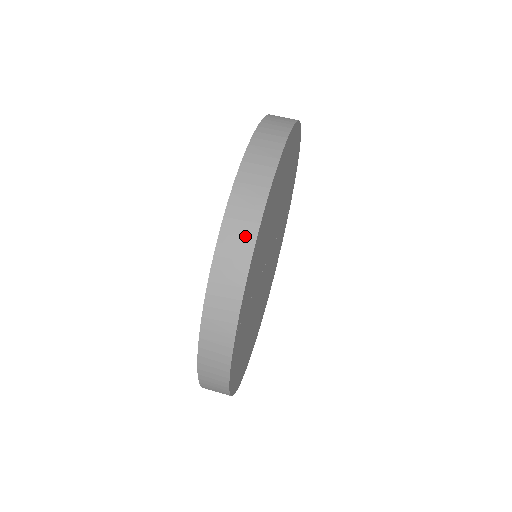
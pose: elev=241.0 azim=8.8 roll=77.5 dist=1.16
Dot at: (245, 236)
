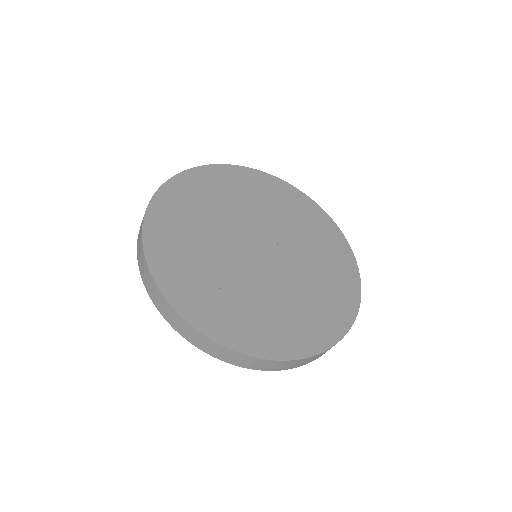
Dot at: (141, 252)
